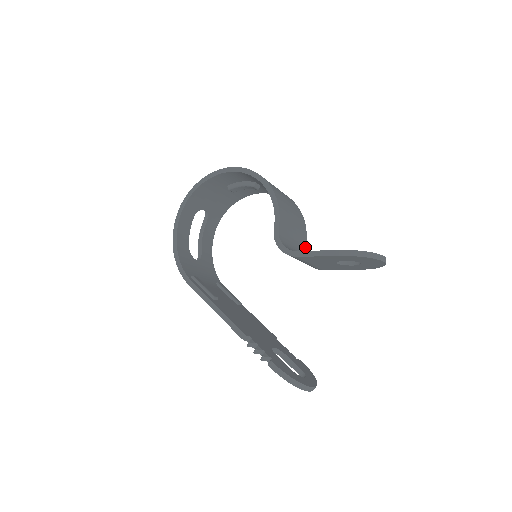
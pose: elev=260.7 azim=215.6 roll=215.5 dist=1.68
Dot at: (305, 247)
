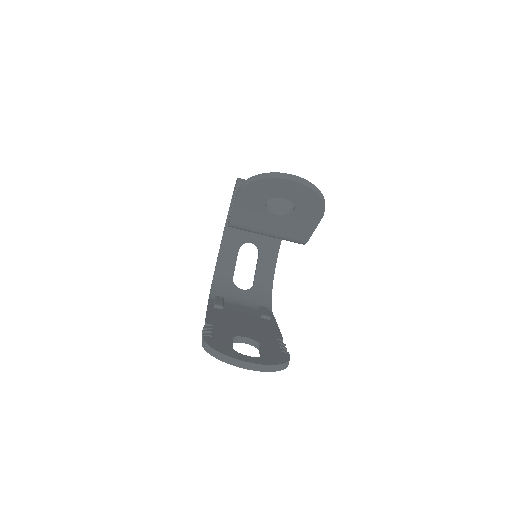
Dot at: occluded
